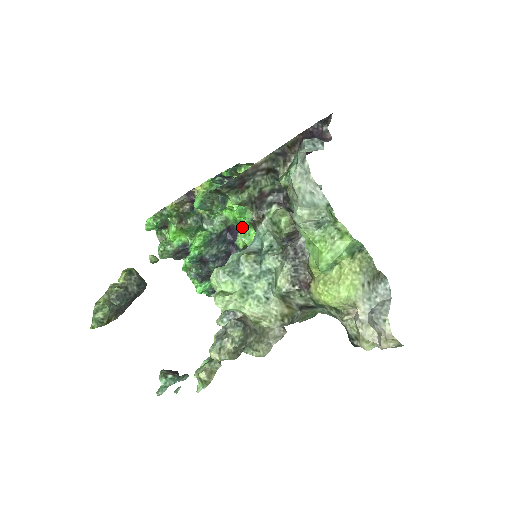
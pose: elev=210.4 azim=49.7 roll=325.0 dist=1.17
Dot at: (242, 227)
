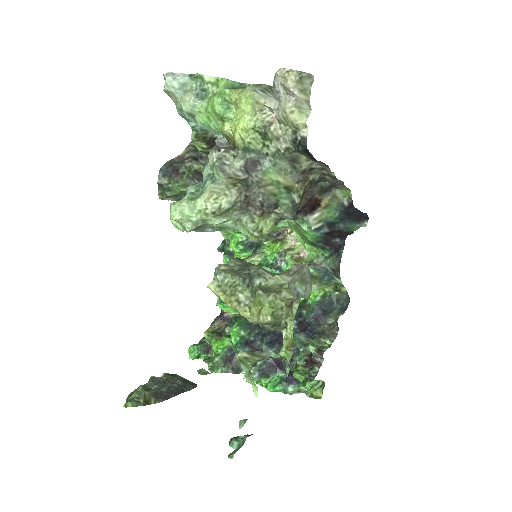
Dot at: occluded
